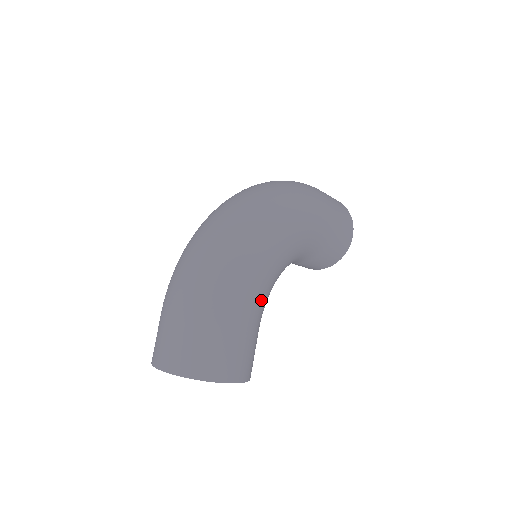
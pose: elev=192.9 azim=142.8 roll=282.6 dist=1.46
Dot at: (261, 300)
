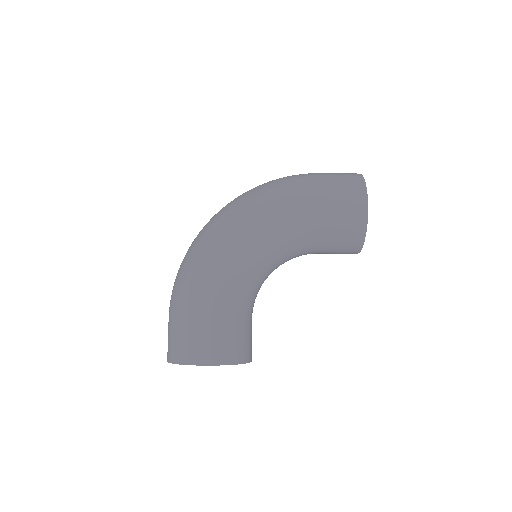
Dot at: (220, 292)
